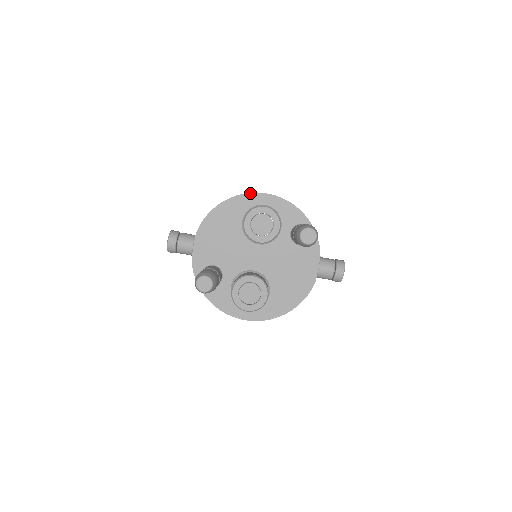
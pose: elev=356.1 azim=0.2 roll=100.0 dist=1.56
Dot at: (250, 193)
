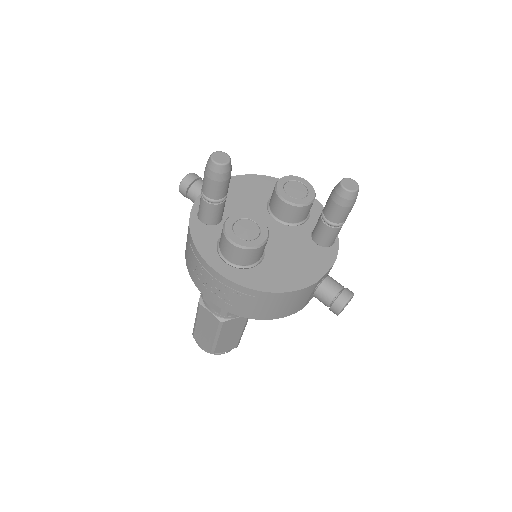
Dot at: occluded
